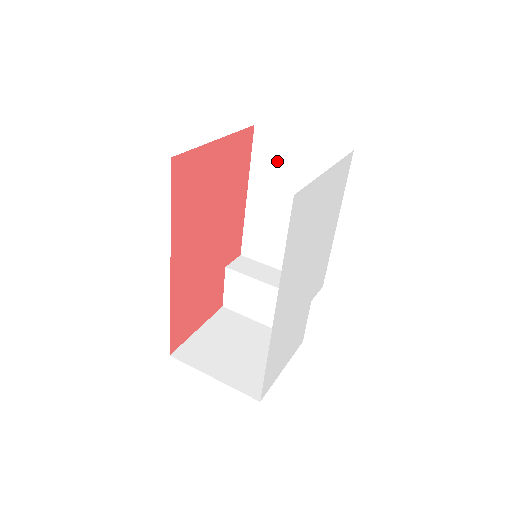
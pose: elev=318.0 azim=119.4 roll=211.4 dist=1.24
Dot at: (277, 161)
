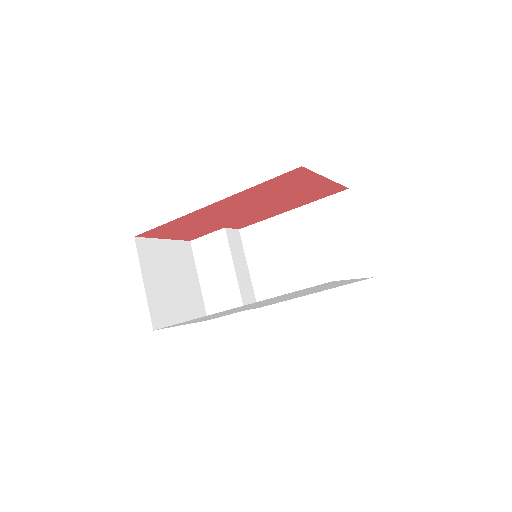
Dot at: (332, 222)
